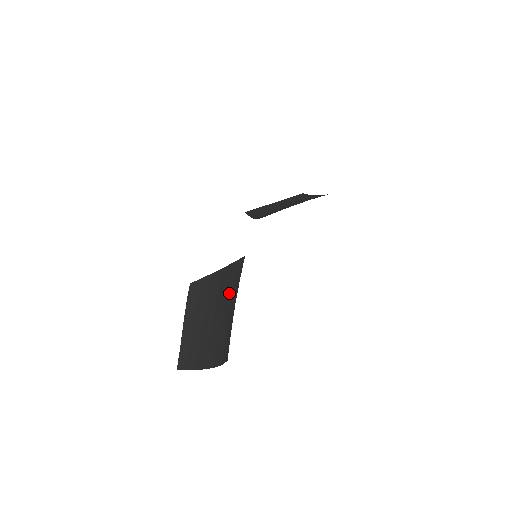
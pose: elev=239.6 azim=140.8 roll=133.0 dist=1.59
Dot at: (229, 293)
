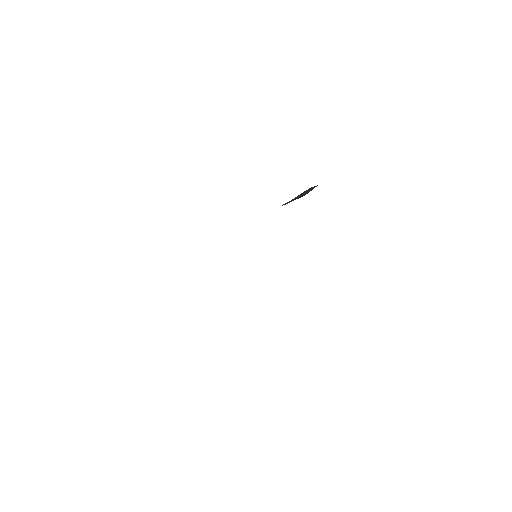
Dot at: occluded
